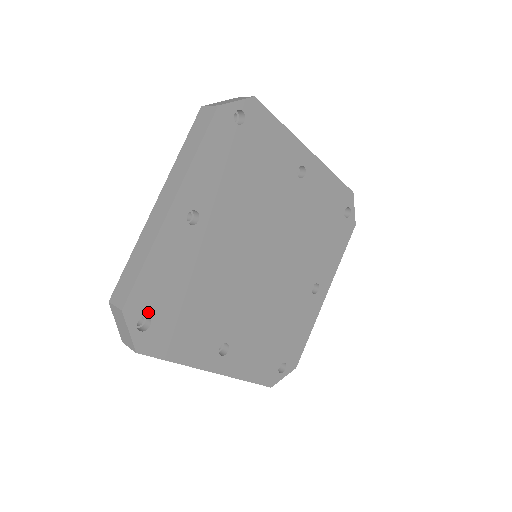
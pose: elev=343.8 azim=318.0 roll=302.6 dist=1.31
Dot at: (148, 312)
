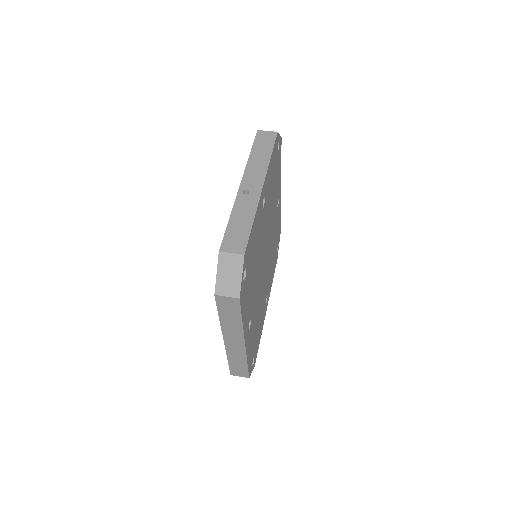
Dot at: (252, 359)
